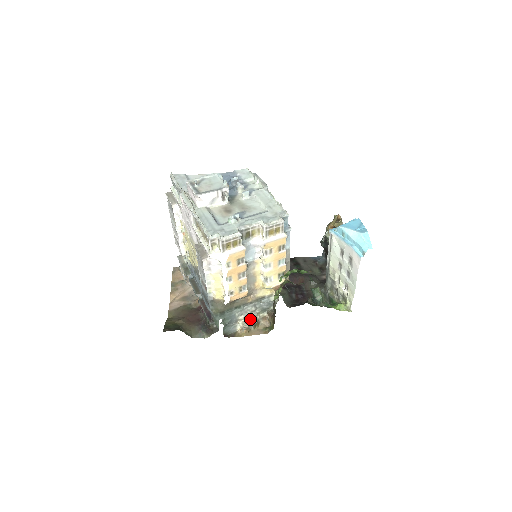
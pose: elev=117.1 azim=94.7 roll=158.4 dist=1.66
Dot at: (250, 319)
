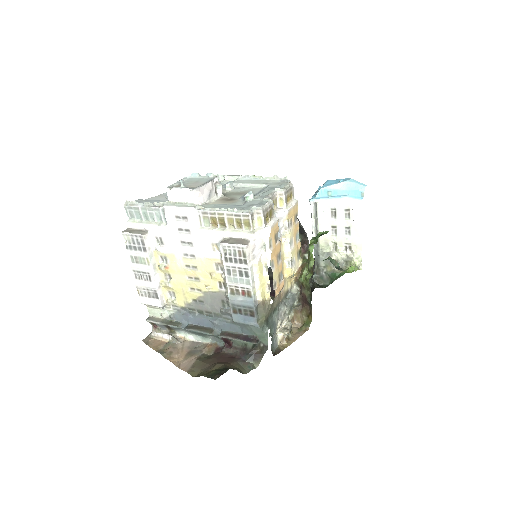
Dot at: (284, 325)
